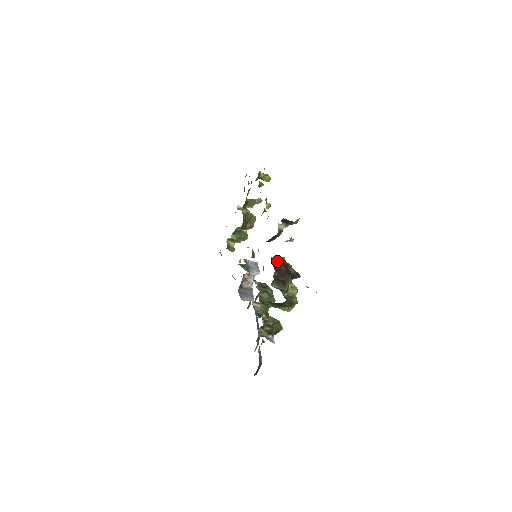
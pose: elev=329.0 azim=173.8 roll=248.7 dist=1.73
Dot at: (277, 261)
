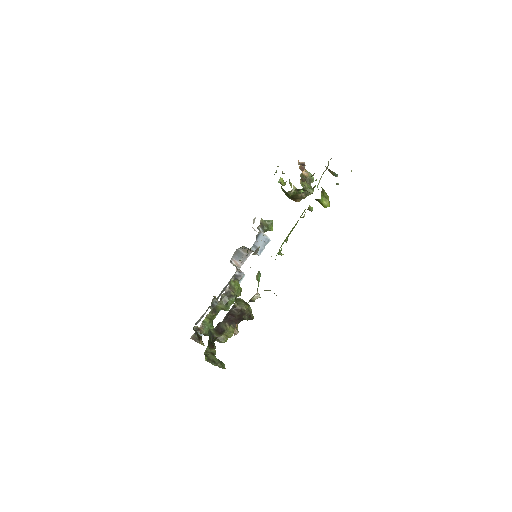
Dot at: (236, 310)
